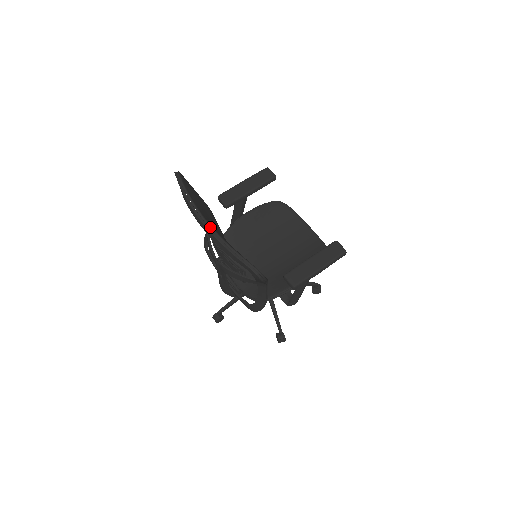
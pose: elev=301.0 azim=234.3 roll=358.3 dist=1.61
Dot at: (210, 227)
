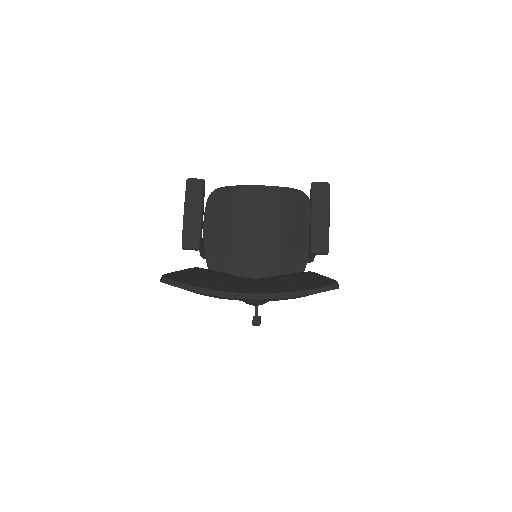
Dot at: (259, 295)
